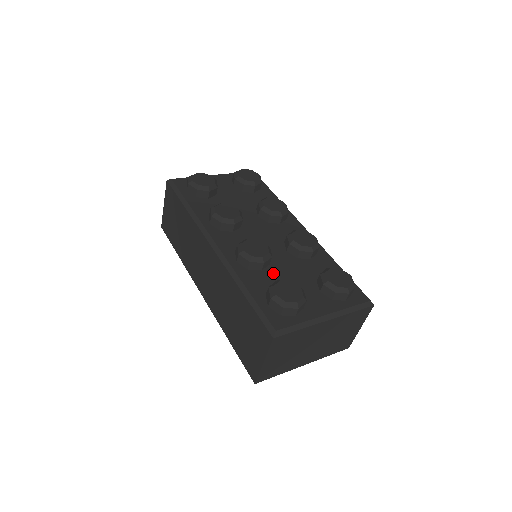
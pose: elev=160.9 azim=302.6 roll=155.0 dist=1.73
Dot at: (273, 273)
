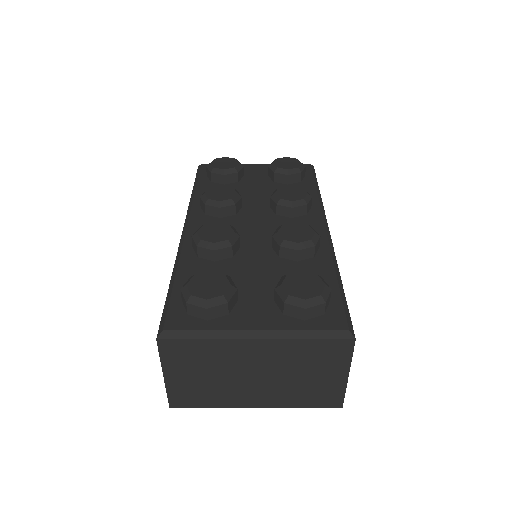
Dot at: (227, 267)
